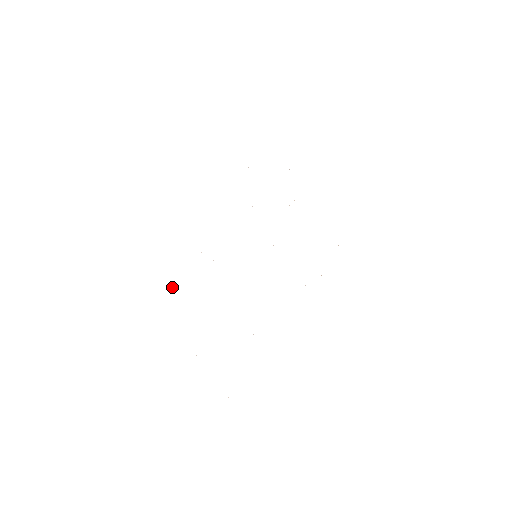
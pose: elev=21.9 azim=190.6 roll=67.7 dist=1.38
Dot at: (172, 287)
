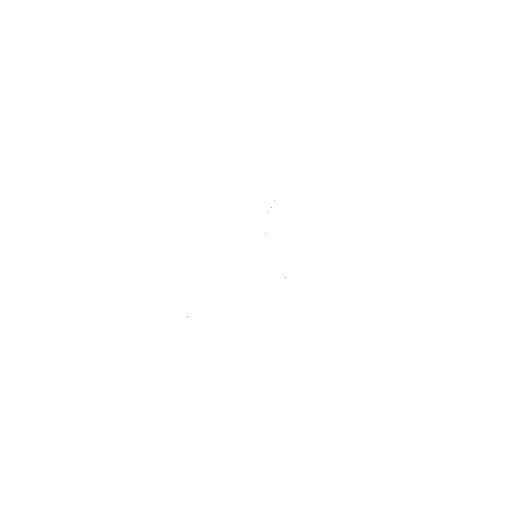
Dot at: occluded
